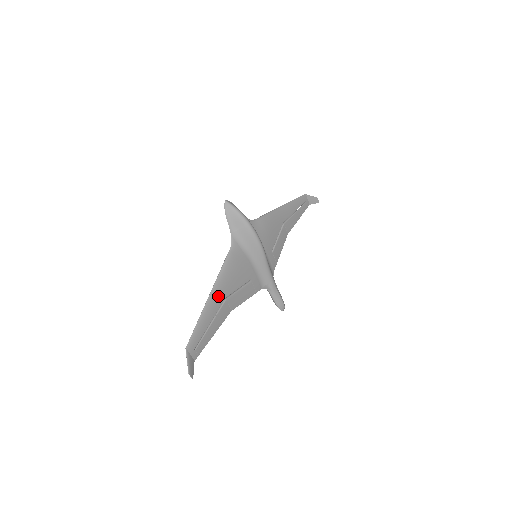
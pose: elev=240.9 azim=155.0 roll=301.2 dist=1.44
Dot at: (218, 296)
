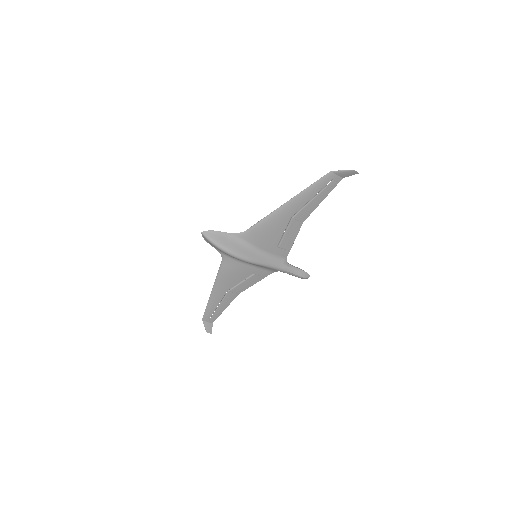
Dot at: (219, 292)
